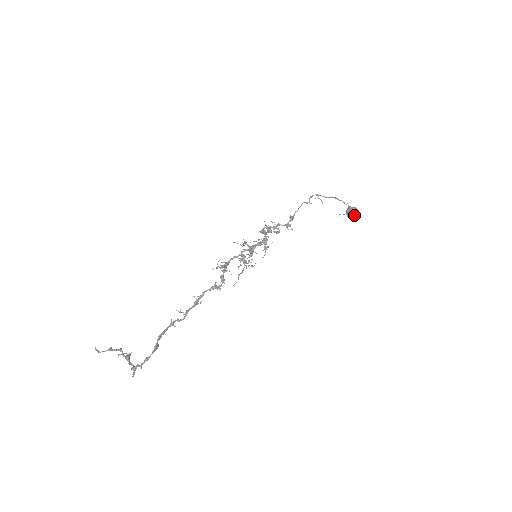
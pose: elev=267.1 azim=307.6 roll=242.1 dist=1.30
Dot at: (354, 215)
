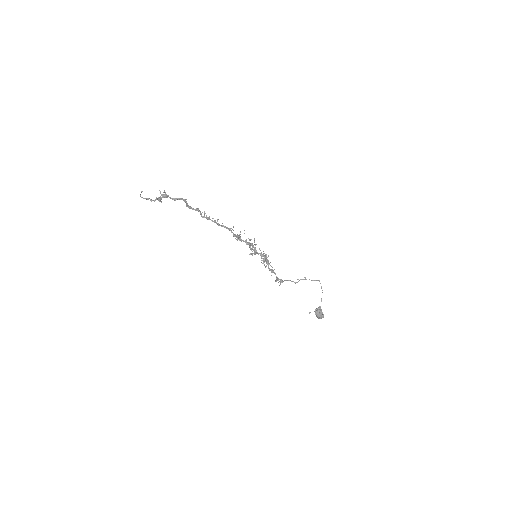
Dot at: (321, 311)
